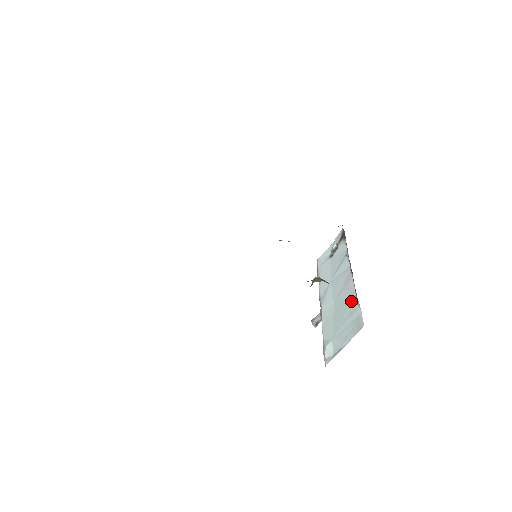
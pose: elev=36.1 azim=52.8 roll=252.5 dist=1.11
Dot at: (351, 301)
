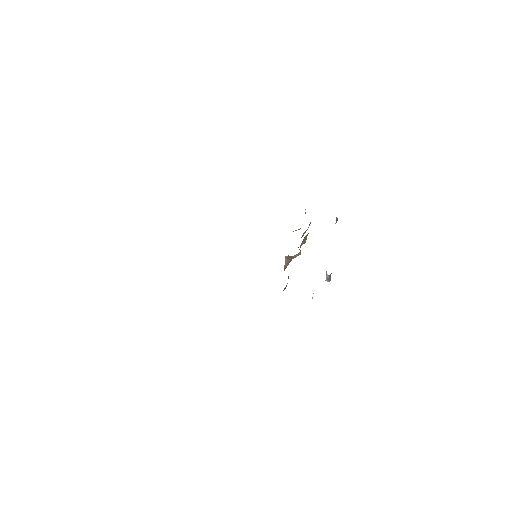
Dot at: occluded
